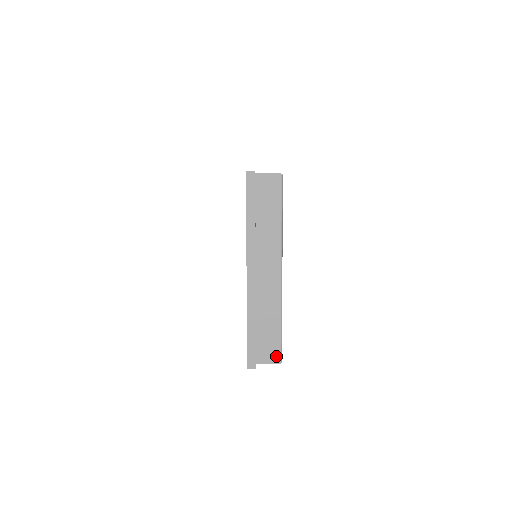
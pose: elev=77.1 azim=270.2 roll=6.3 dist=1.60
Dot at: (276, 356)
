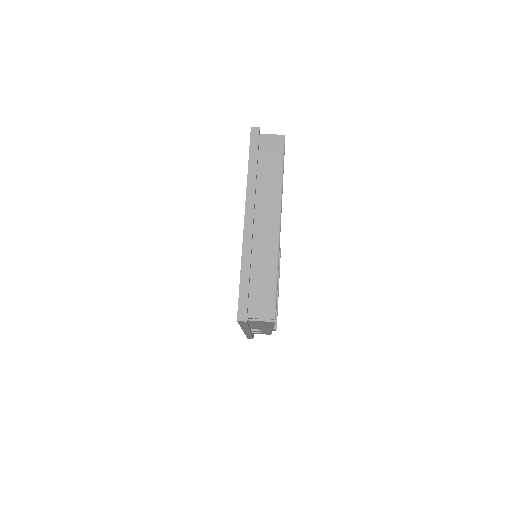
Dot at: (270, 312)
